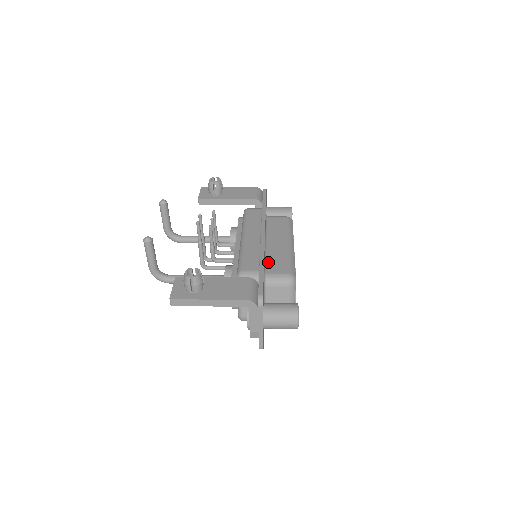
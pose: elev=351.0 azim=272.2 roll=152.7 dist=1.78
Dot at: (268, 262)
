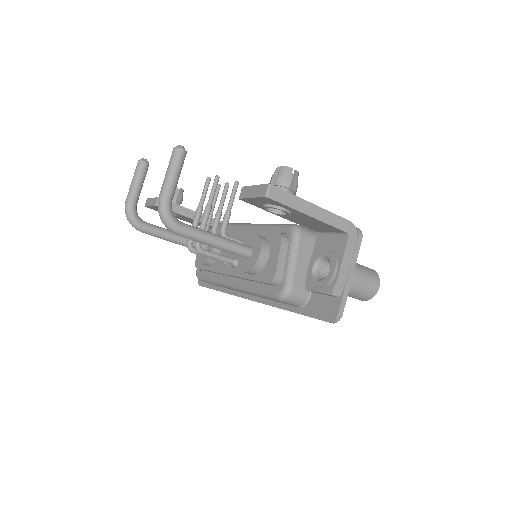
Dot at: occluded
